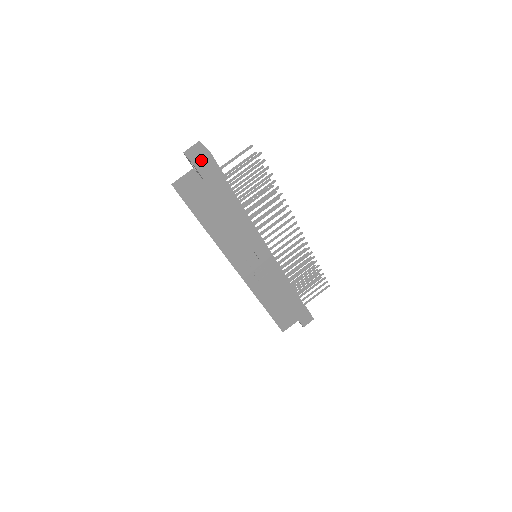
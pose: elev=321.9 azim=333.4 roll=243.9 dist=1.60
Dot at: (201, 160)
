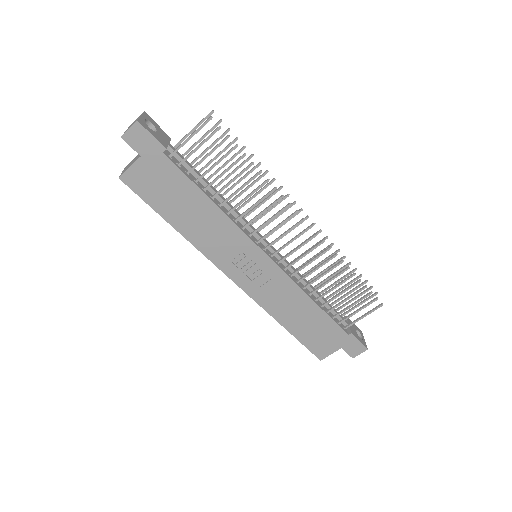
Dot at: (129, 131)
